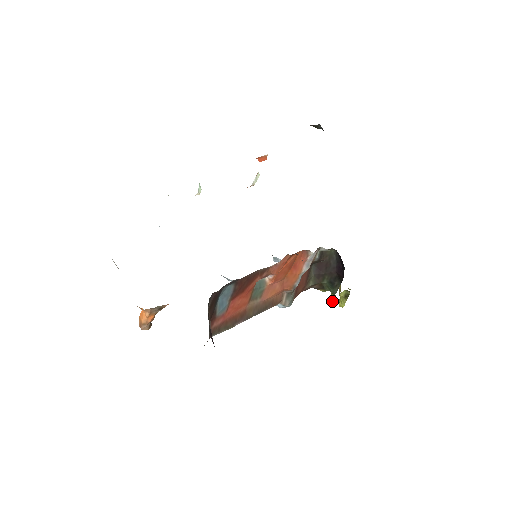
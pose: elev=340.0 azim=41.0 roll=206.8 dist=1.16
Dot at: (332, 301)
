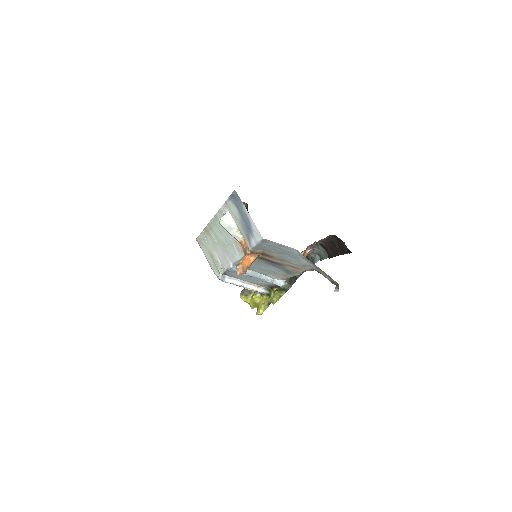
Dot at: (274, 300)
